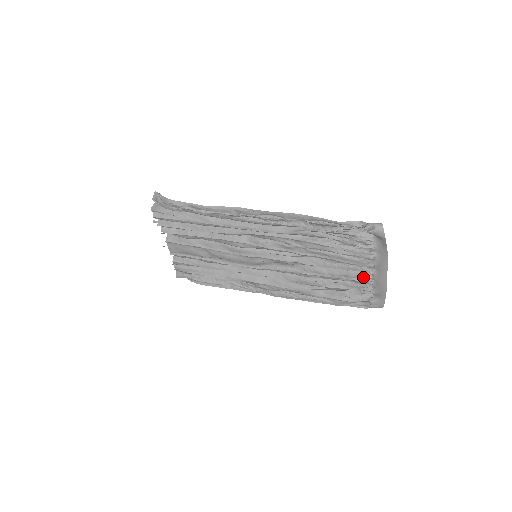
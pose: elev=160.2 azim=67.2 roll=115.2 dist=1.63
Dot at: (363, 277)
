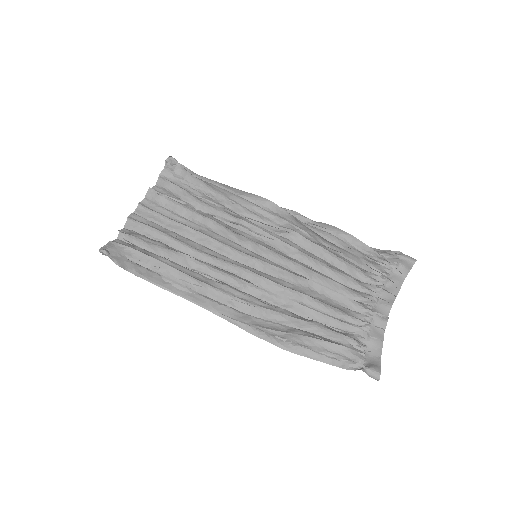
Dot at: (382, 300)
